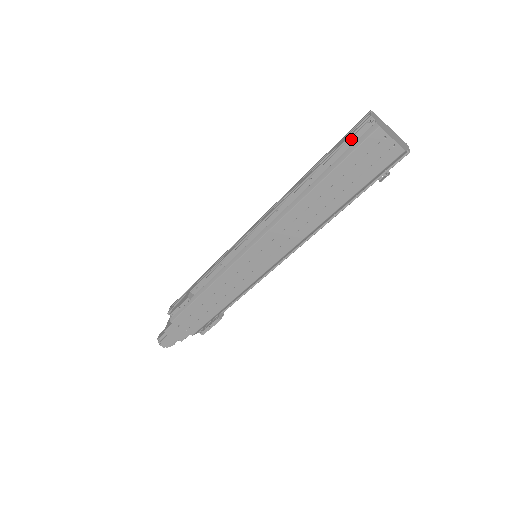
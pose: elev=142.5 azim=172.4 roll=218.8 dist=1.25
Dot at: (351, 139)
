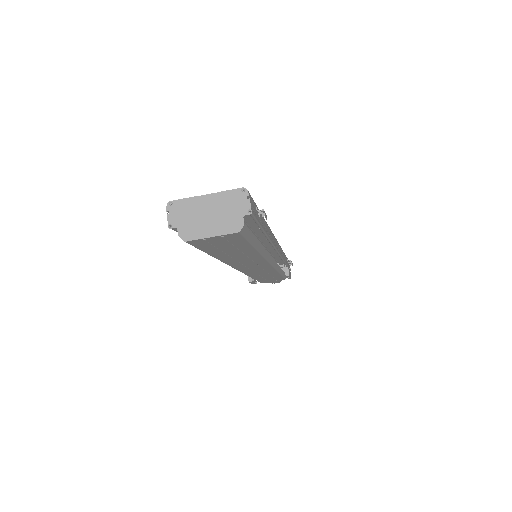
Dot at: occluded
